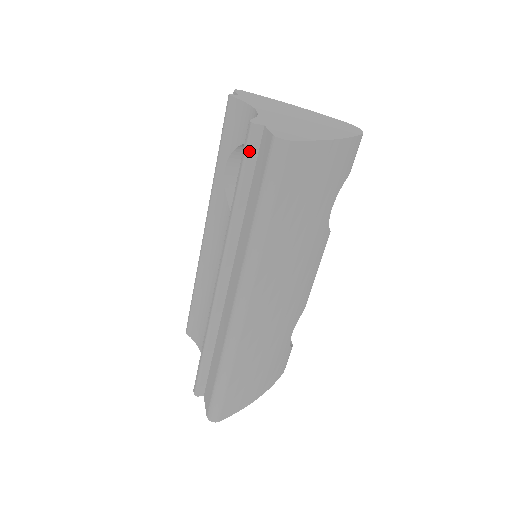
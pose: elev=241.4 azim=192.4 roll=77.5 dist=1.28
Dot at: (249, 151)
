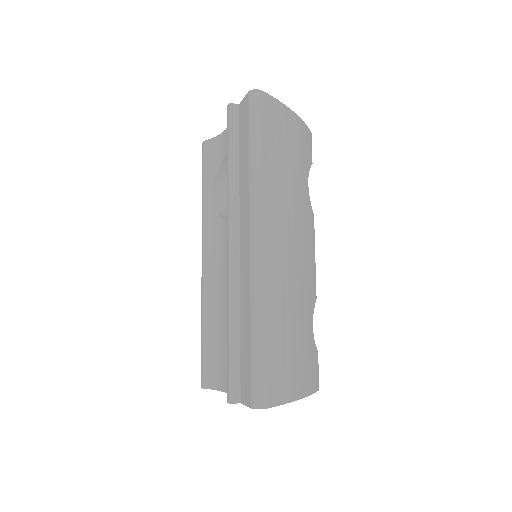
Dot at: (232, 124)
